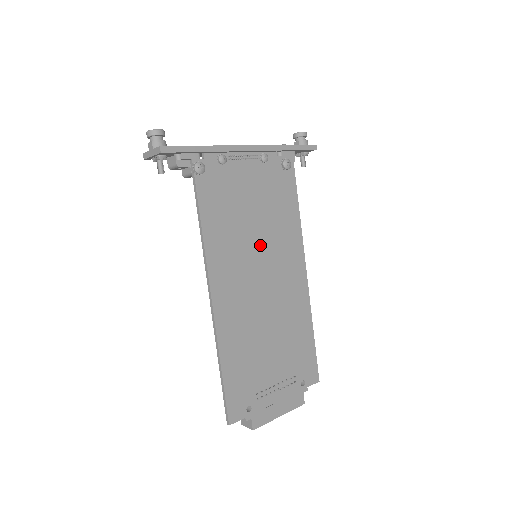
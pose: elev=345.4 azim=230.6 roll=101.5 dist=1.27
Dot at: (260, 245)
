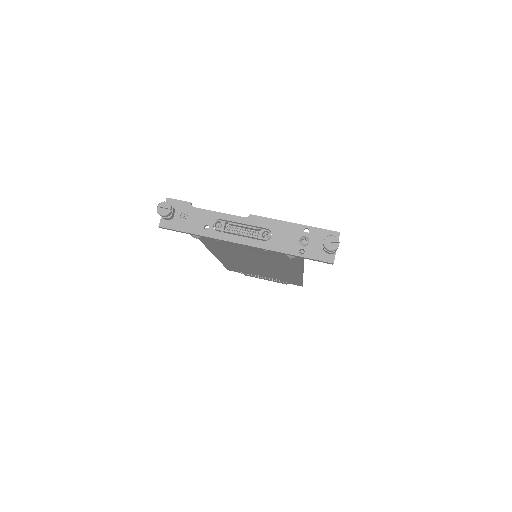
Dot at: (256, 259)
